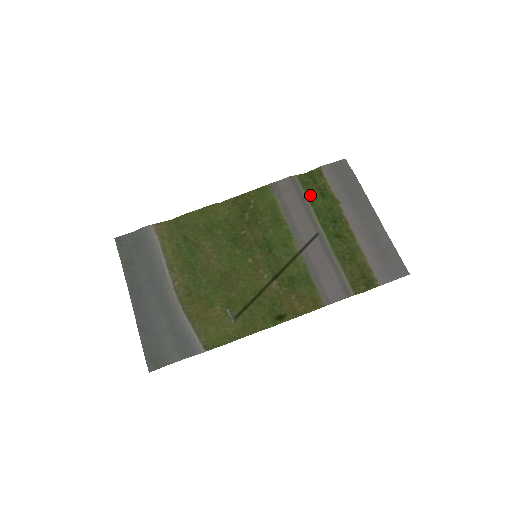
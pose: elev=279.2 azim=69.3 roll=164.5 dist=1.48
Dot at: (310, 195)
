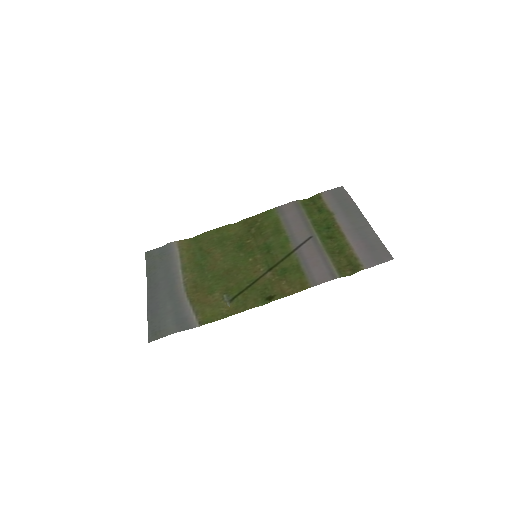
Dot at: (309, 212)
